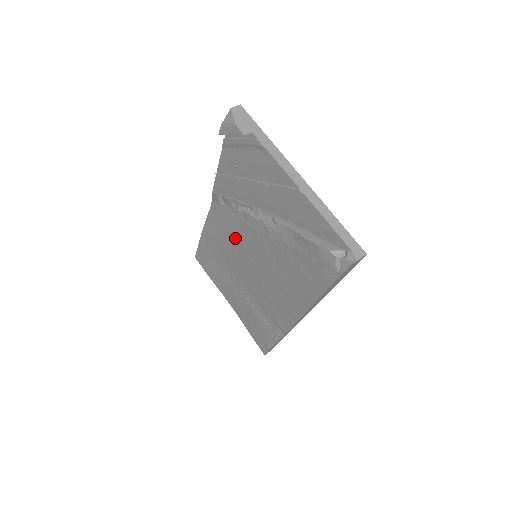
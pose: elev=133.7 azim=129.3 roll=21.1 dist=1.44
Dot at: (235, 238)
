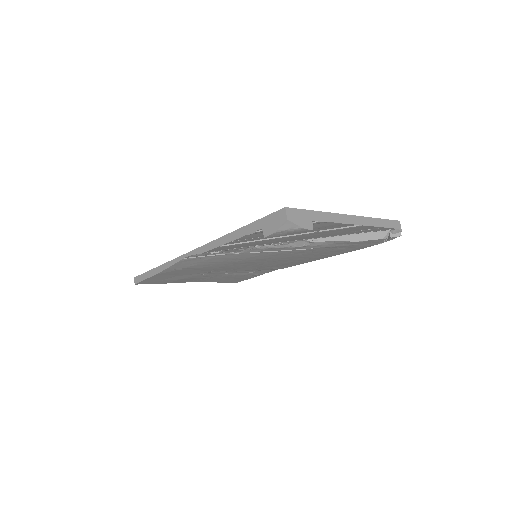
Dot at: (233, 261)
